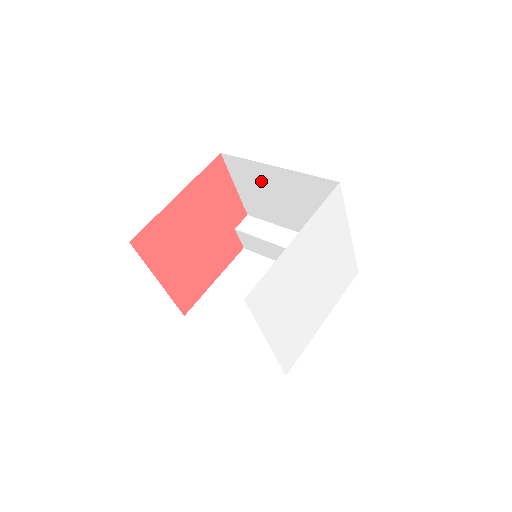
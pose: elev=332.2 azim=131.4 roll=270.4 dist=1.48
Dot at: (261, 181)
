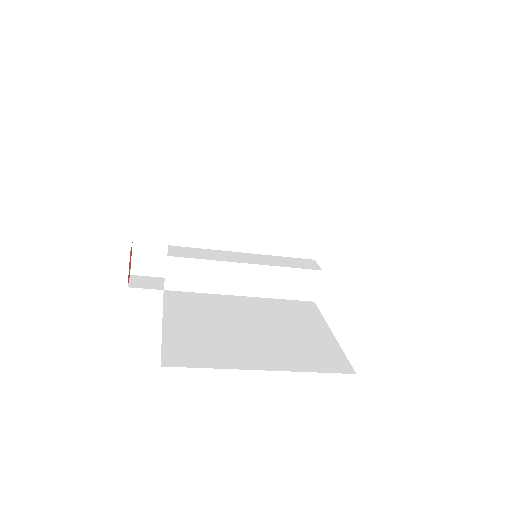
Dot at: (227, 183)
